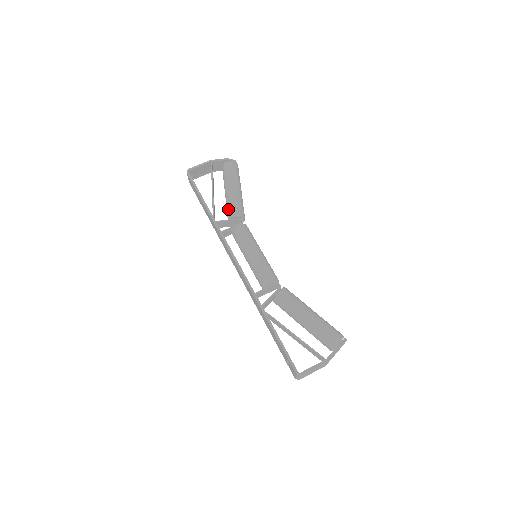
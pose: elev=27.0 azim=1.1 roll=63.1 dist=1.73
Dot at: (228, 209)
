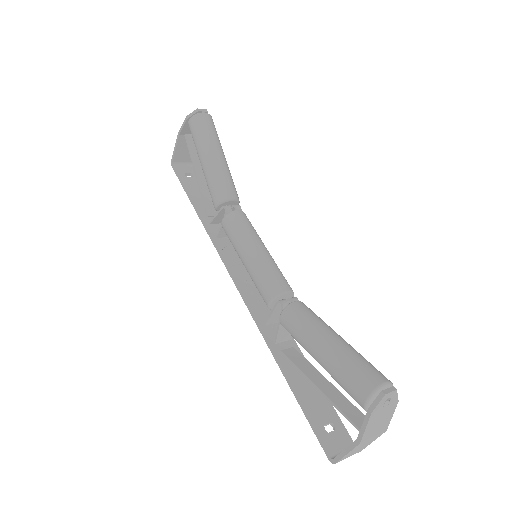
Dot at: occluded
